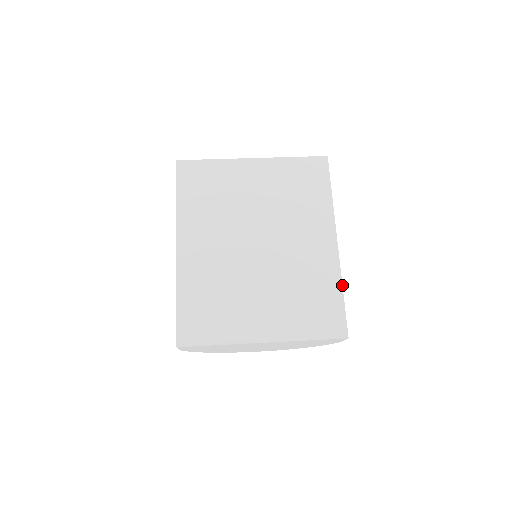
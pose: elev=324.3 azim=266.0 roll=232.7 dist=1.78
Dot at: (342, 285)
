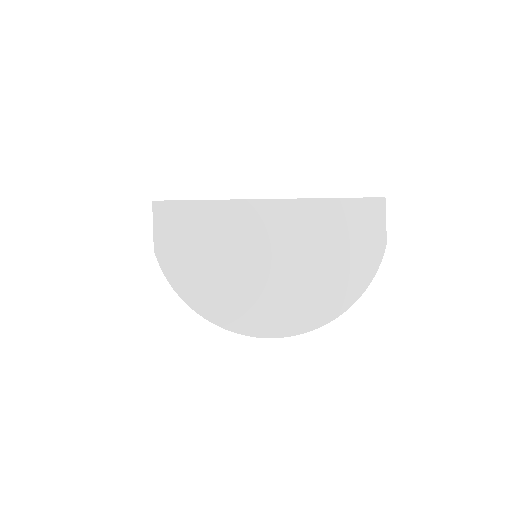
Dot at: occluded
